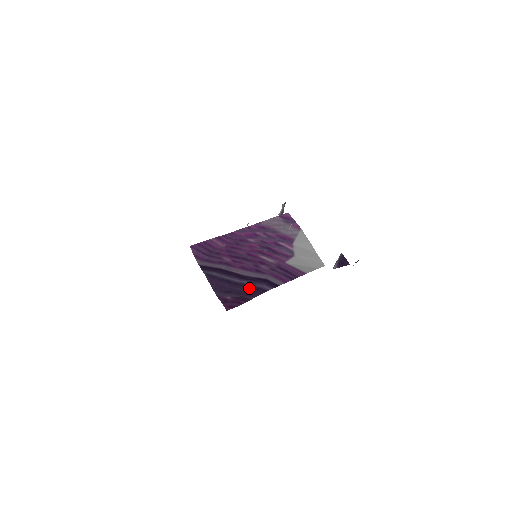
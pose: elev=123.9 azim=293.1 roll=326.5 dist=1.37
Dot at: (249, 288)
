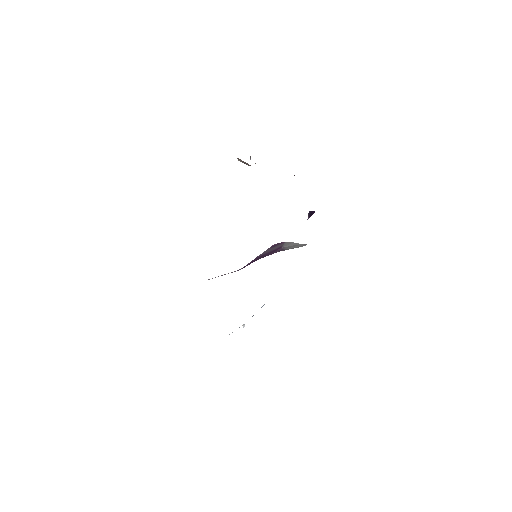
Dot at: occluded
